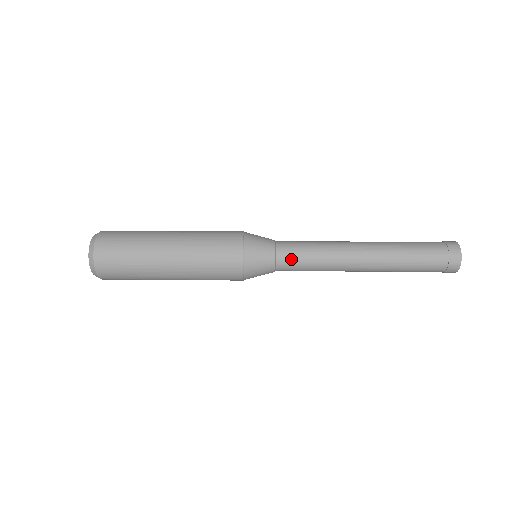
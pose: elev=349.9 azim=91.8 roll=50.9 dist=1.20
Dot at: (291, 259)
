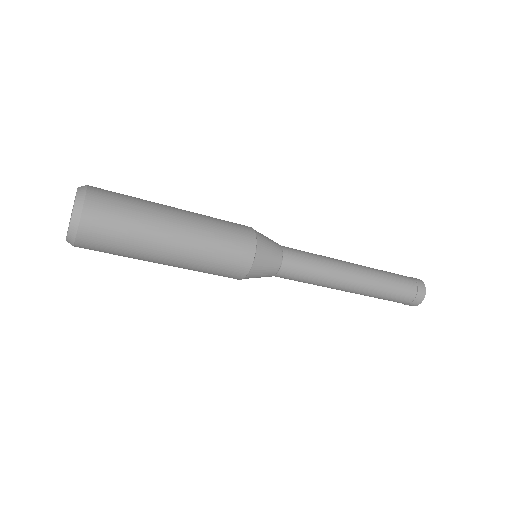
Dot at: (295, 267)
